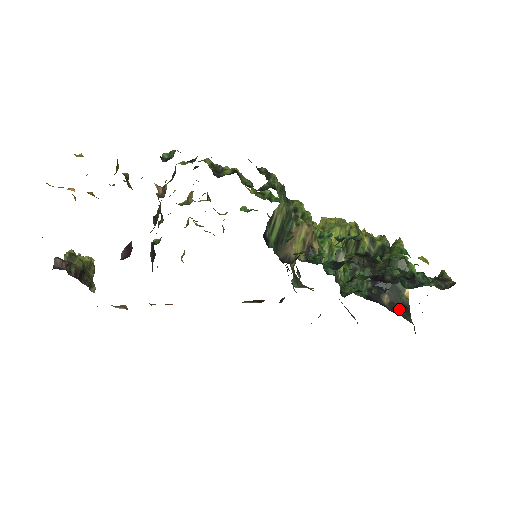
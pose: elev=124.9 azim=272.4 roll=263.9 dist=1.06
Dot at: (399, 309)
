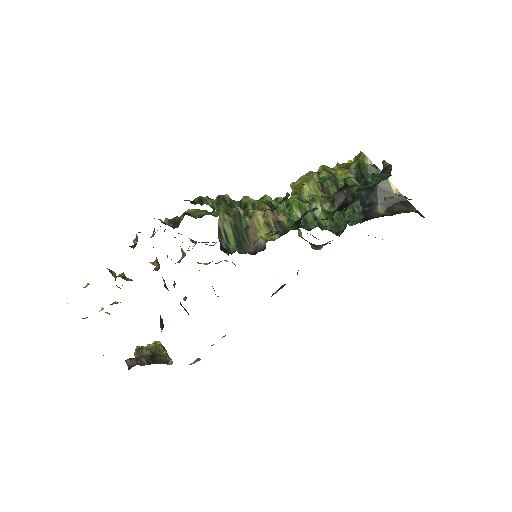
Dot at: (398, 208)
